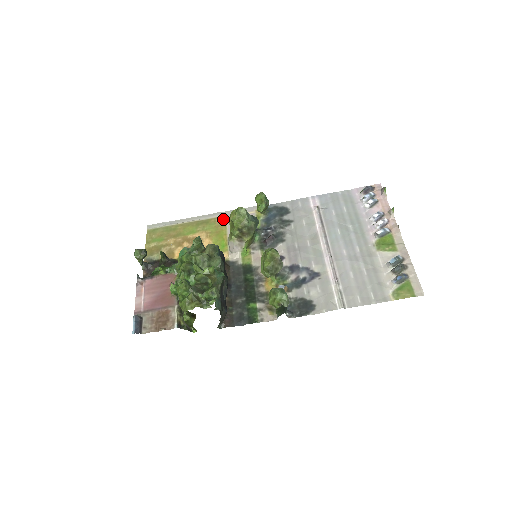
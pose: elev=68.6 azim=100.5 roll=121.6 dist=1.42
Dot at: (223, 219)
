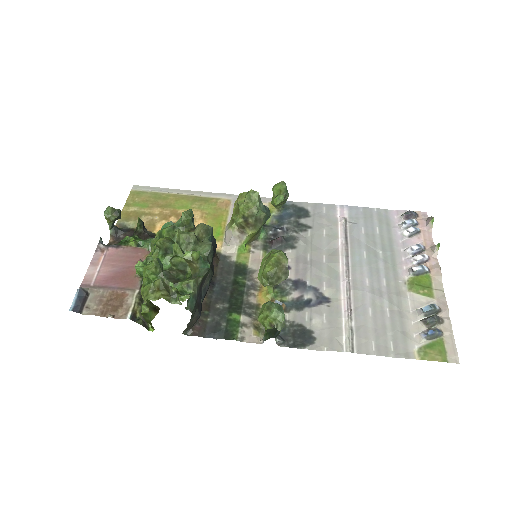
Dot at: (227, 202)
